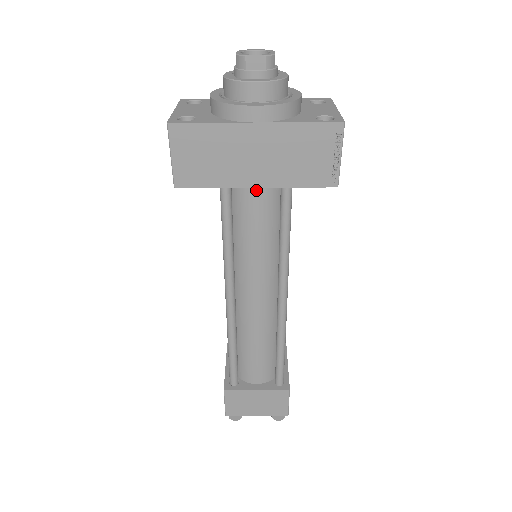
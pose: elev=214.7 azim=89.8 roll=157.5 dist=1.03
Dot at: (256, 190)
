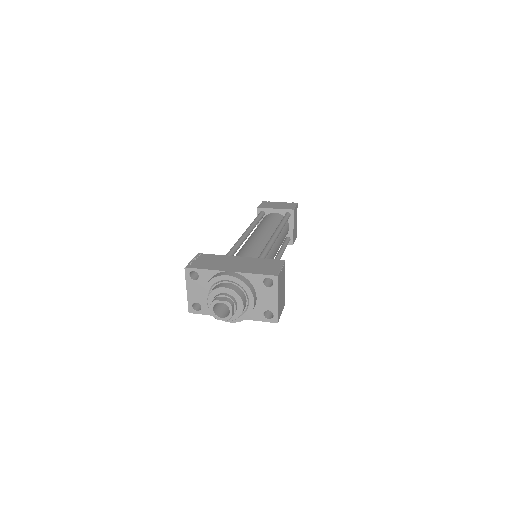
Dot at: occluded
